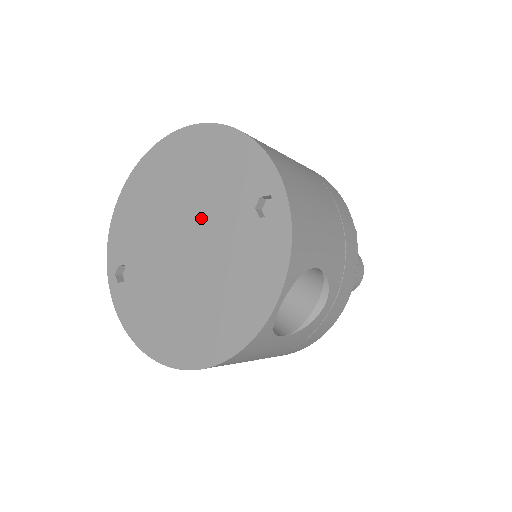
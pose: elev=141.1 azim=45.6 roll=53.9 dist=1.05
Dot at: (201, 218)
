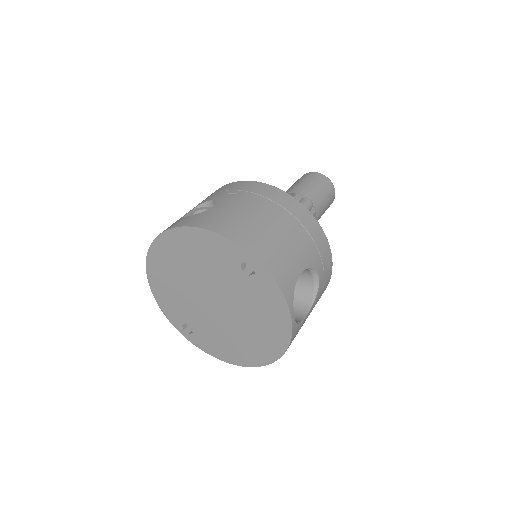
Dot at: (213, 285)
